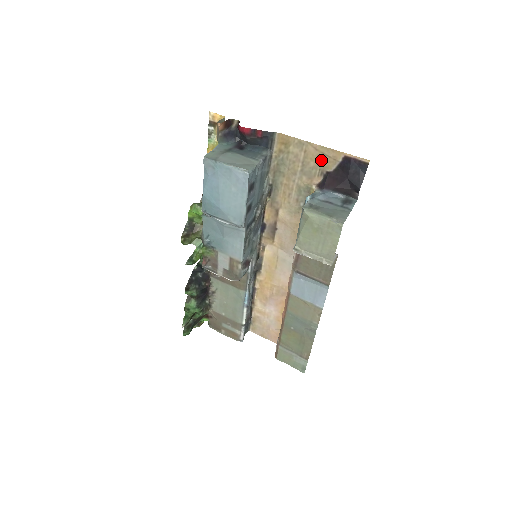
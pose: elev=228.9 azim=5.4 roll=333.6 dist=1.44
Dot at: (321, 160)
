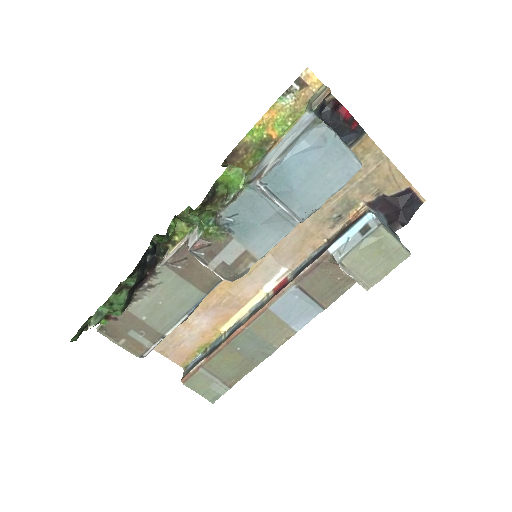
Dot at: (387, 181)
